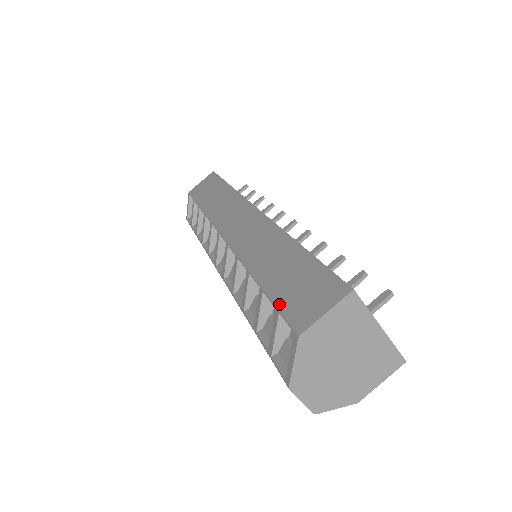
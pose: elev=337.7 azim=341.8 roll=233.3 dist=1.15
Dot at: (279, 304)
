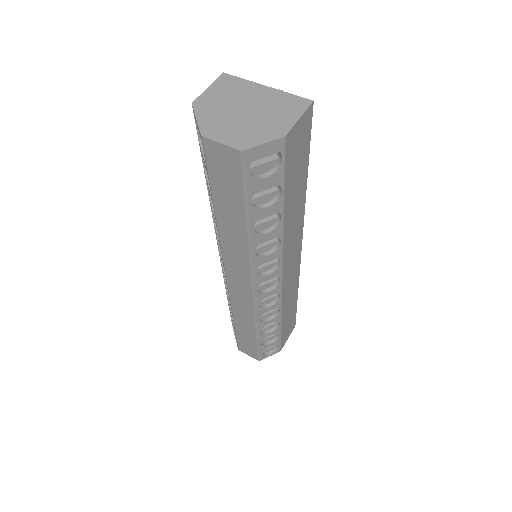
Dot at: occluded
